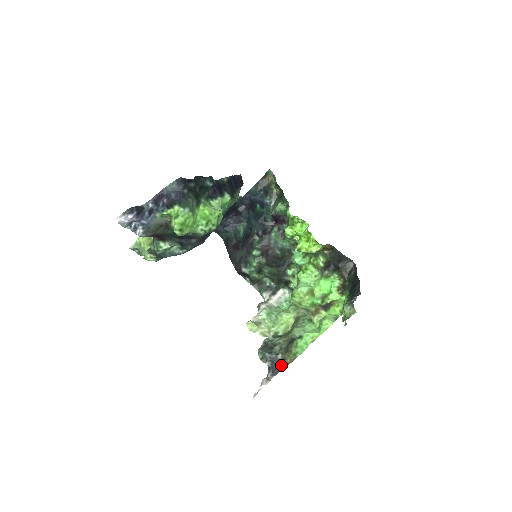
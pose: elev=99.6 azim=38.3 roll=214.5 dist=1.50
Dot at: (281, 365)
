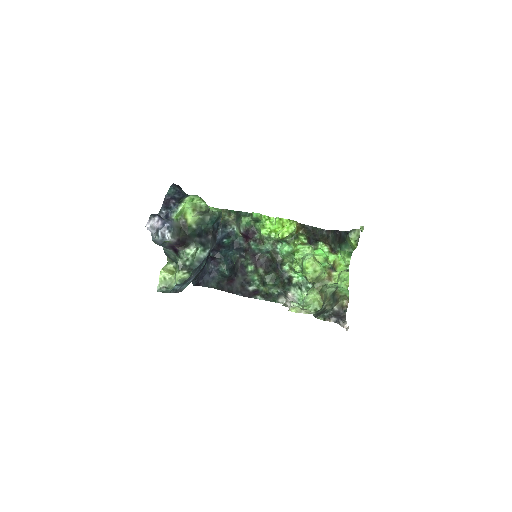
Dot at: (342, 313)
